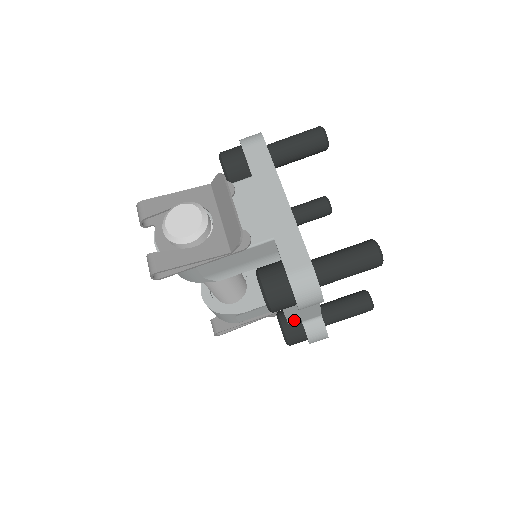
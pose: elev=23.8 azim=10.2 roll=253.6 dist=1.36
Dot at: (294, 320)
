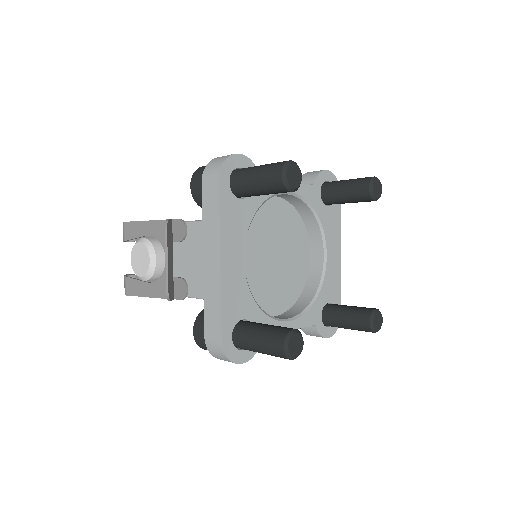
Dot at: occluded
